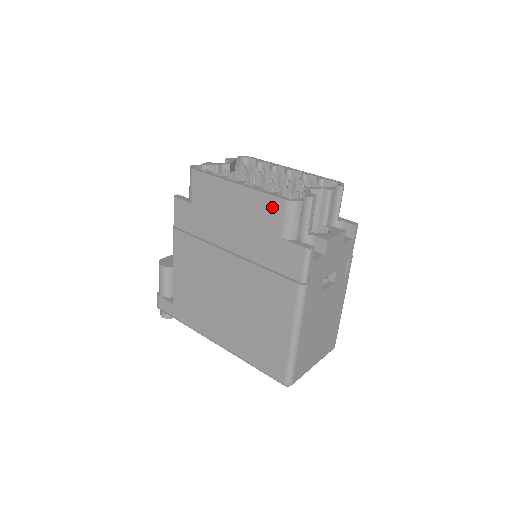
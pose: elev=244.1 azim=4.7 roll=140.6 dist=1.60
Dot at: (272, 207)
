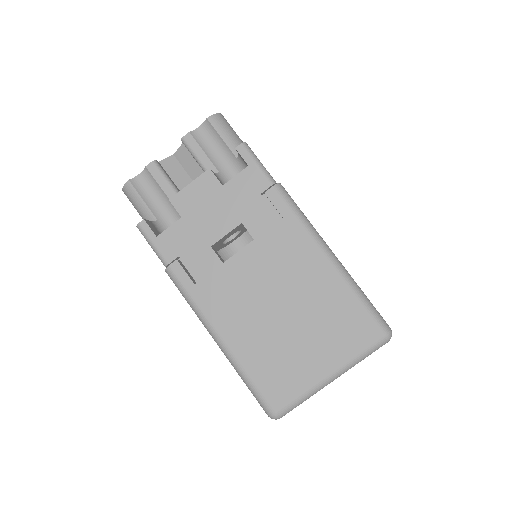
Dot at: occluded
